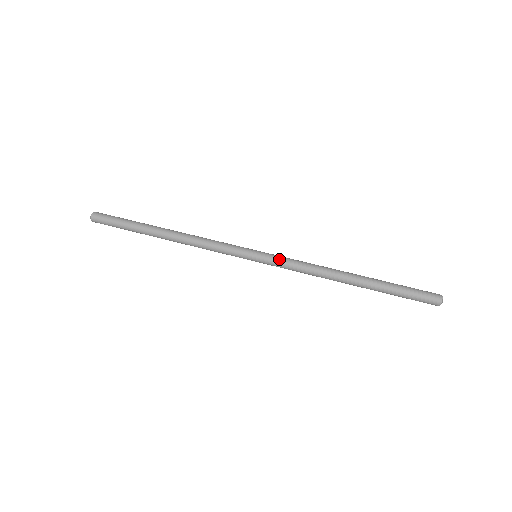
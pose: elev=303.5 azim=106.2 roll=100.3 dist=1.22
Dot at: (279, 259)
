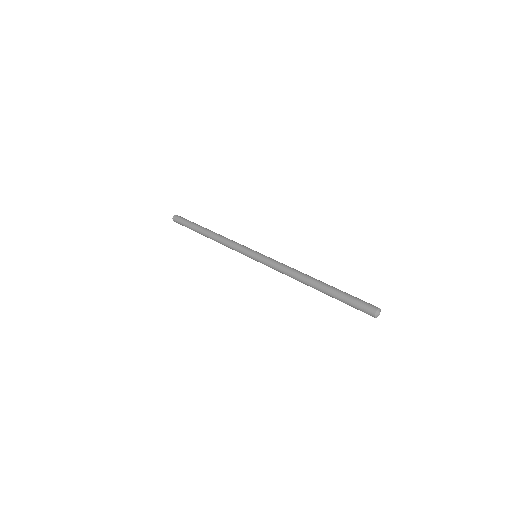
Dot at: (266, 262)
